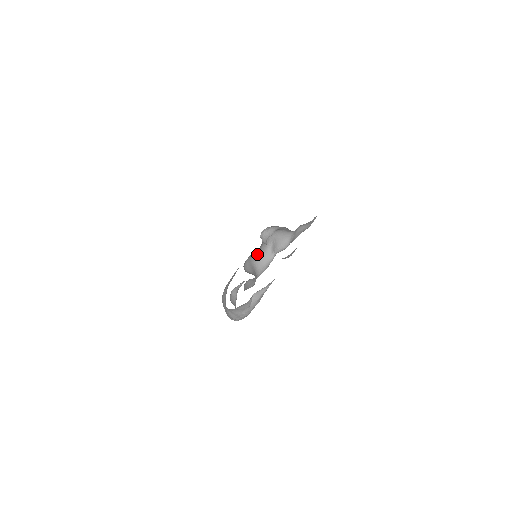
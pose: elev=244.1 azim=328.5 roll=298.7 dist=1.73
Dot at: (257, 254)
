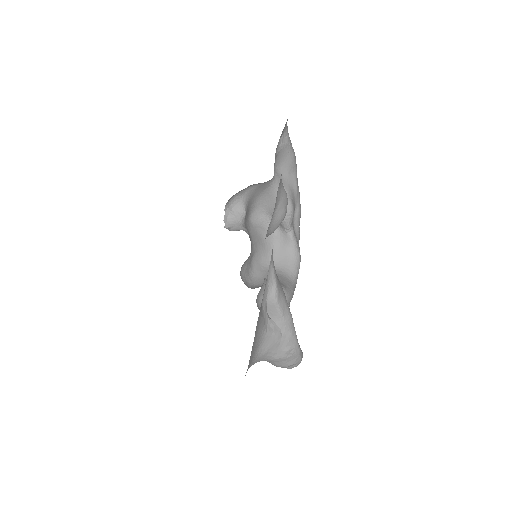
Dot at: (266, 252)
